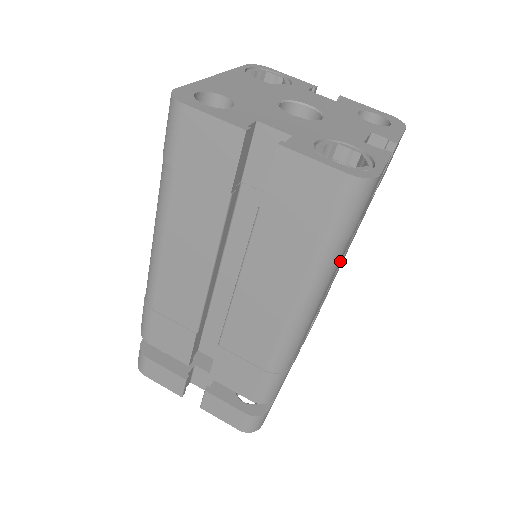
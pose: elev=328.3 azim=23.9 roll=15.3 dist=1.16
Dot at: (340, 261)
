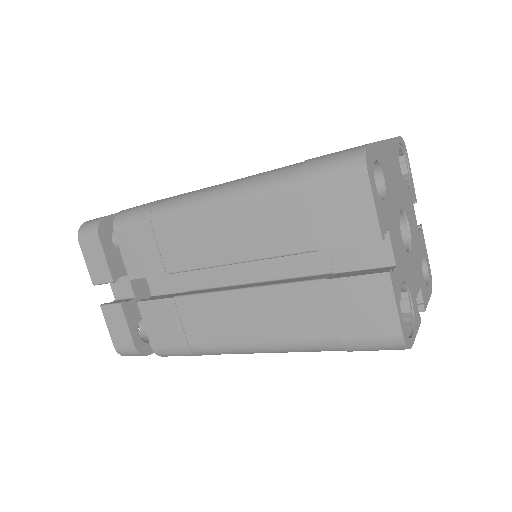
Dot at: occluded
